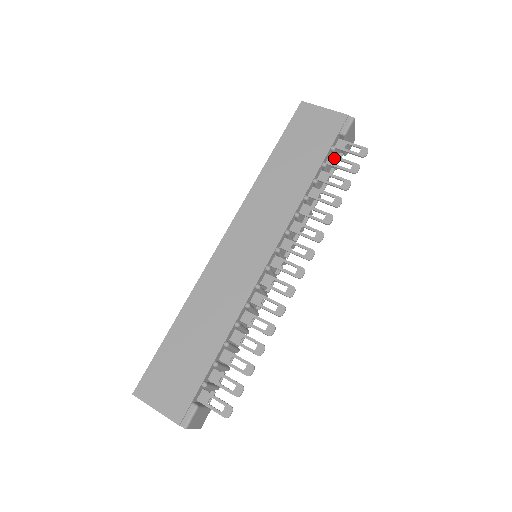
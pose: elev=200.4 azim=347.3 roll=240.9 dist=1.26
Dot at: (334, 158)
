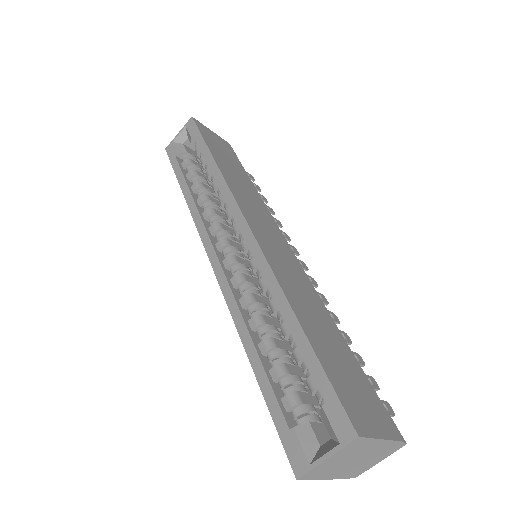
Dot at: occluded
